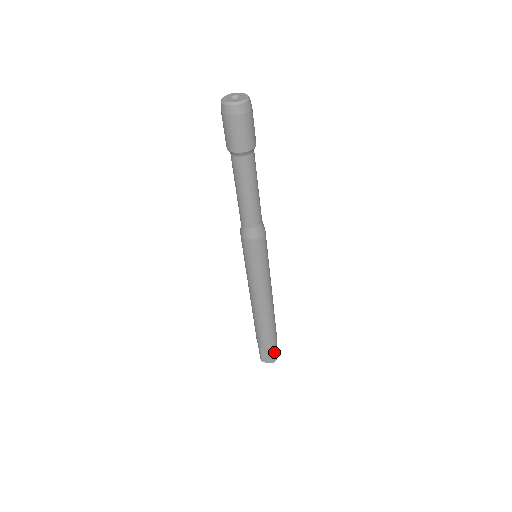
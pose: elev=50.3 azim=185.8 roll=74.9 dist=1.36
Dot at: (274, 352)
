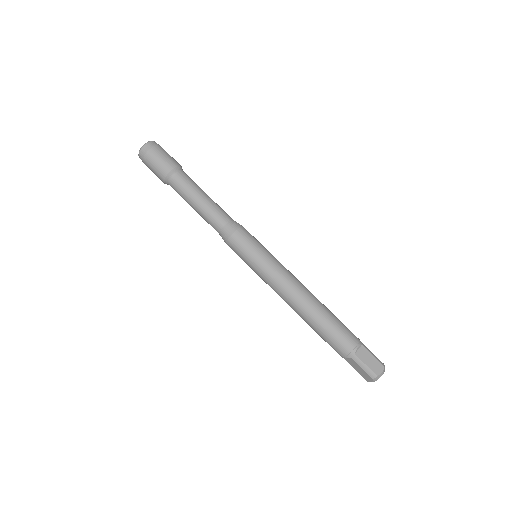
Dot at: (363, 363)
